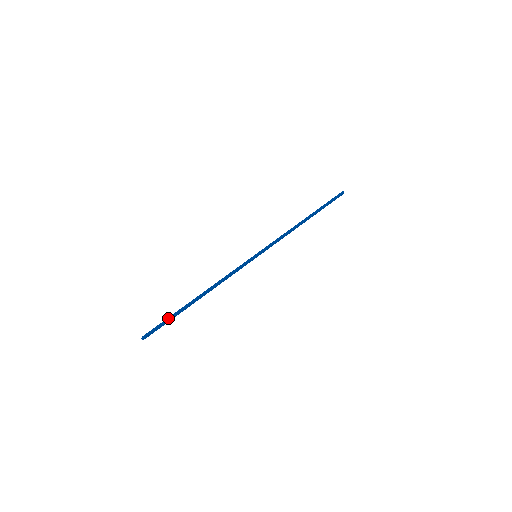
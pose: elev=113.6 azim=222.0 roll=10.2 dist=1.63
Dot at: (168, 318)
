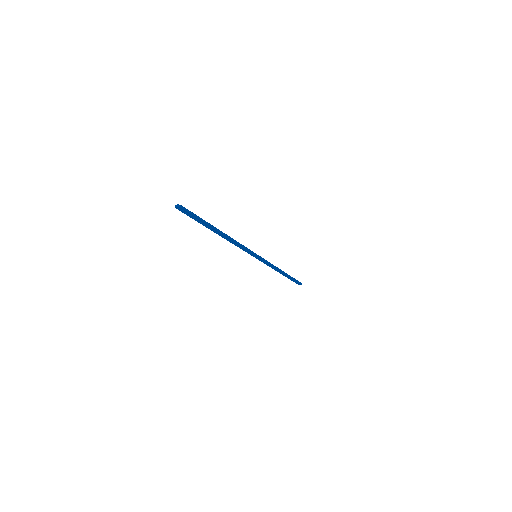
Dot at: (201, 218)
